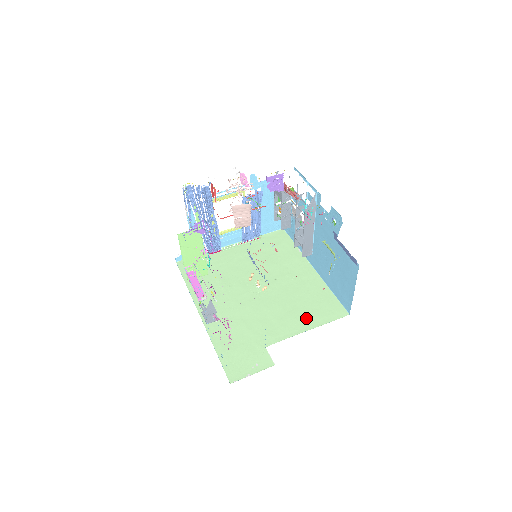
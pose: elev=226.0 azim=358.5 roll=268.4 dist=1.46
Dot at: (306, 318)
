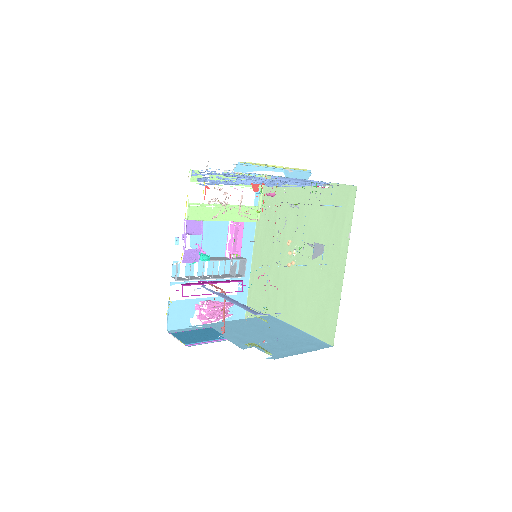
Dot at: (304, 317)
